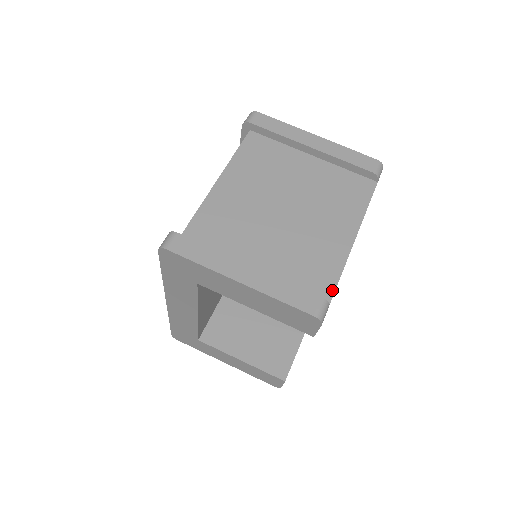
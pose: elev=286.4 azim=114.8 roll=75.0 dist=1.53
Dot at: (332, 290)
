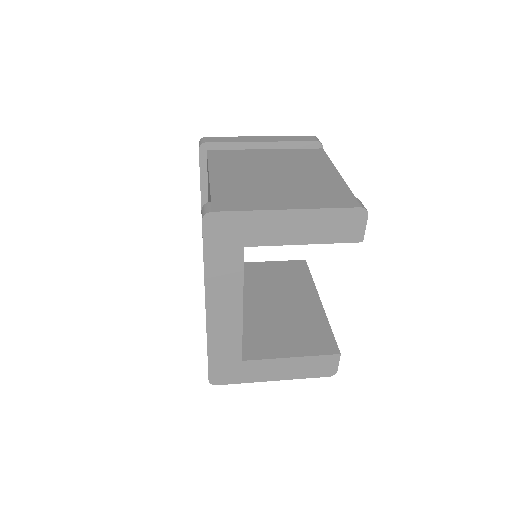
Dot at: occluded
